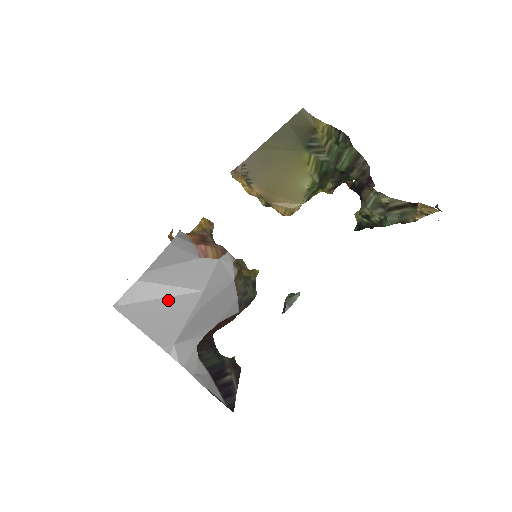
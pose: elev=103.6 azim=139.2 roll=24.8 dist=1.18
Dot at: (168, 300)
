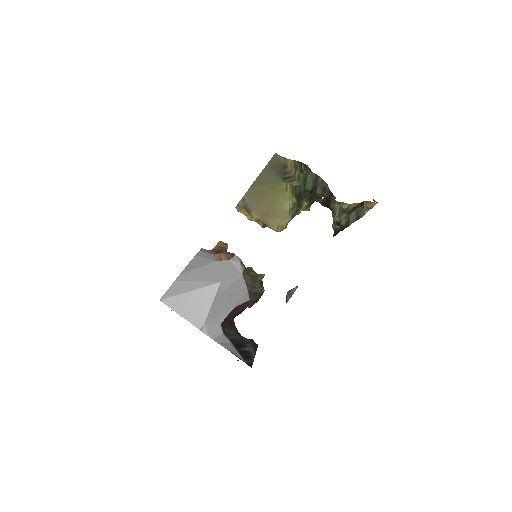
Dot at: (197, 291)
